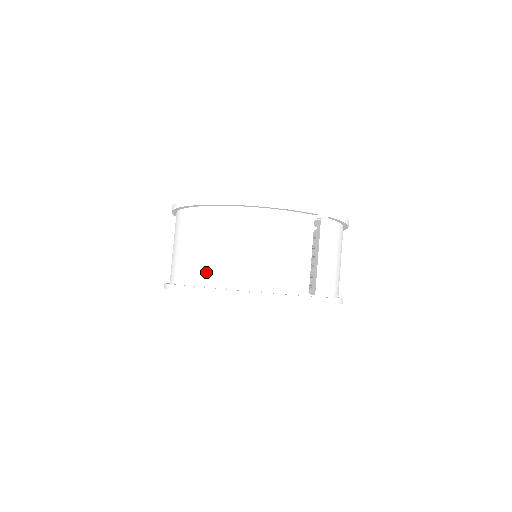
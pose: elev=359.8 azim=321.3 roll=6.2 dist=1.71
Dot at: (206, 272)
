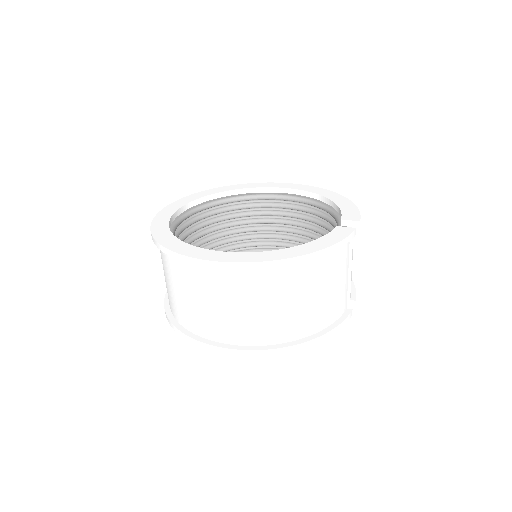
Dot at: (258, 332)
